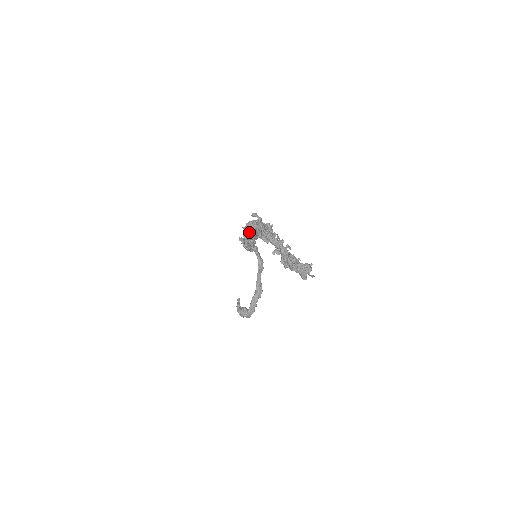
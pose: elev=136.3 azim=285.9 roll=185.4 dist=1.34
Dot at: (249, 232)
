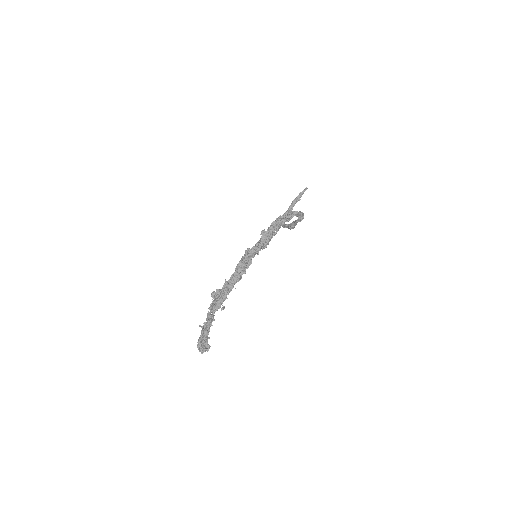
Dot at: occluded
